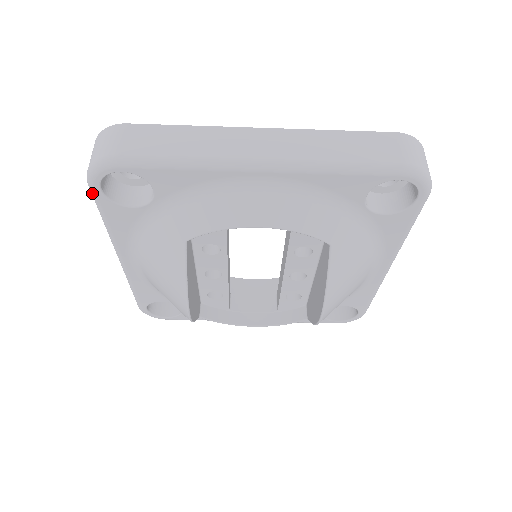
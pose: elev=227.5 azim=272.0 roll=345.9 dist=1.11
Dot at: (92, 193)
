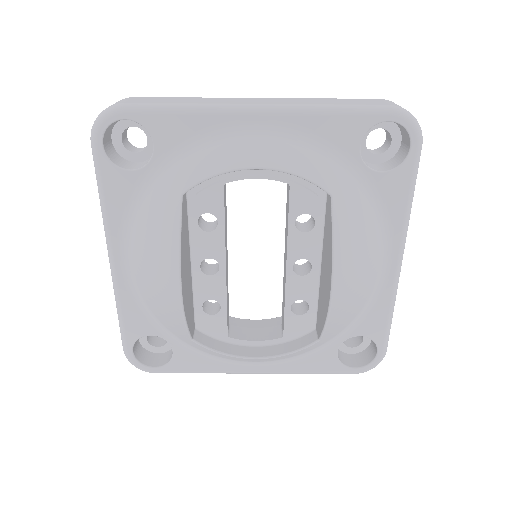
Dot at: (93, 153)
